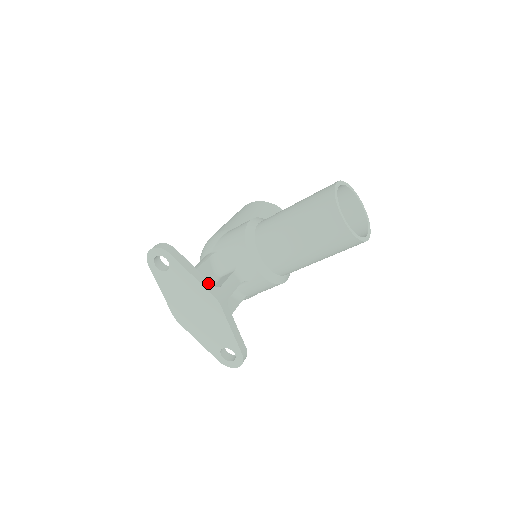
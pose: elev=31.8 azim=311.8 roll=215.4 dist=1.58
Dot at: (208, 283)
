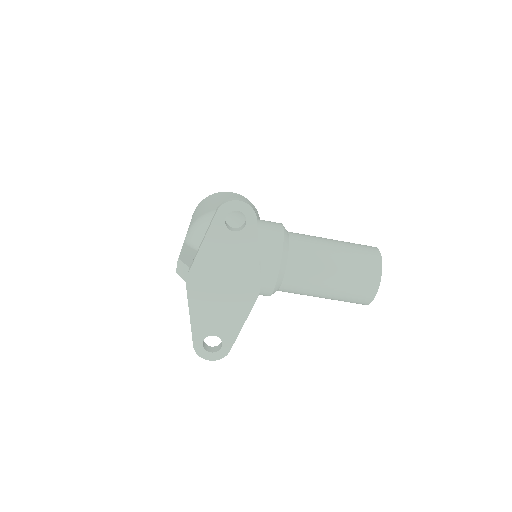
Dot at: occluded
